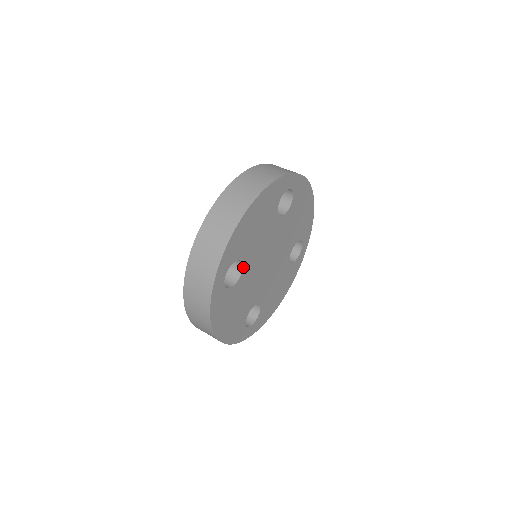
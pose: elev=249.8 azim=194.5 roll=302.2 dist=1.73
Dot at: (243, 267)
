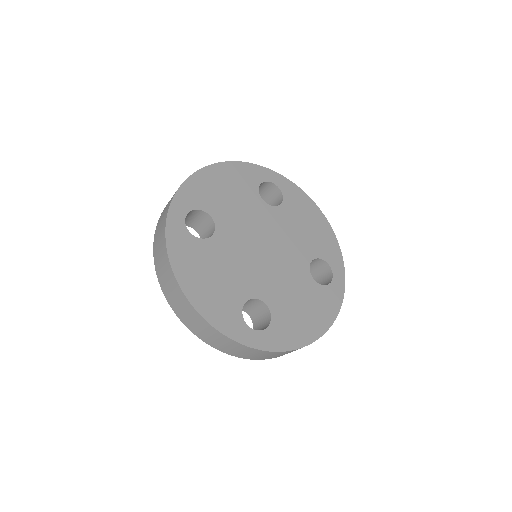
Dot at: (216, 226)
